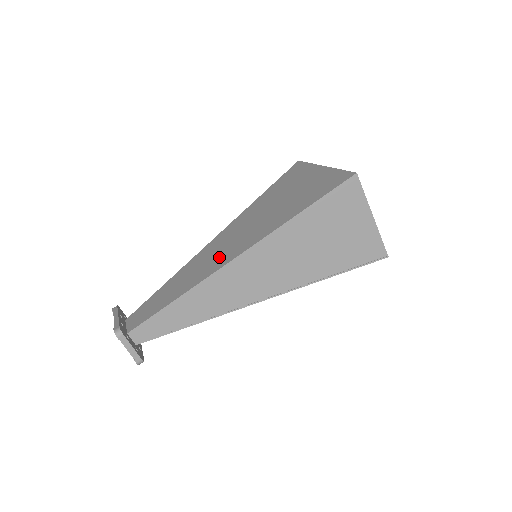
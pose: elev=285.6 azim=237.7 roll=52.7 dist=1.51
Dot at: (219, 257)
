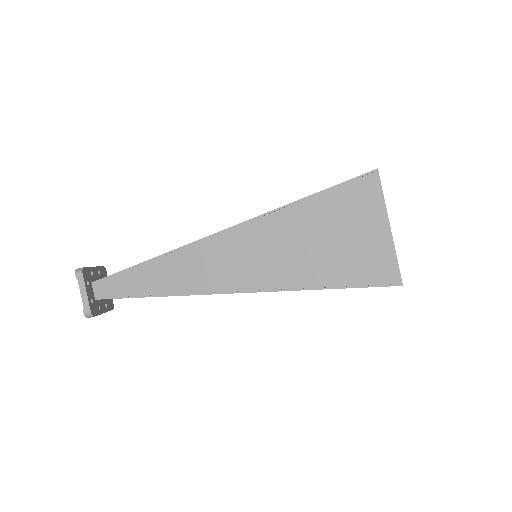
Dot at: occluded
